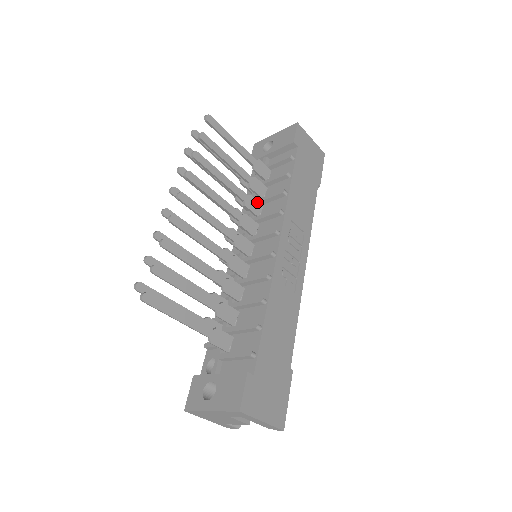
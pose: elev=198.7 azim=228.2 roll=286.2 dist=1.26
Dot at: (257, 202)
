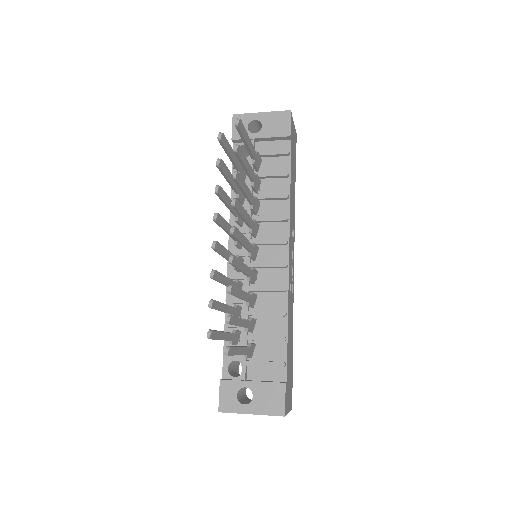
Dot at: (258, 201)
